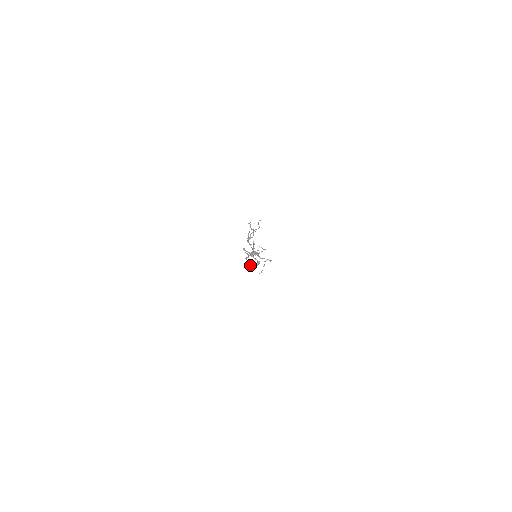
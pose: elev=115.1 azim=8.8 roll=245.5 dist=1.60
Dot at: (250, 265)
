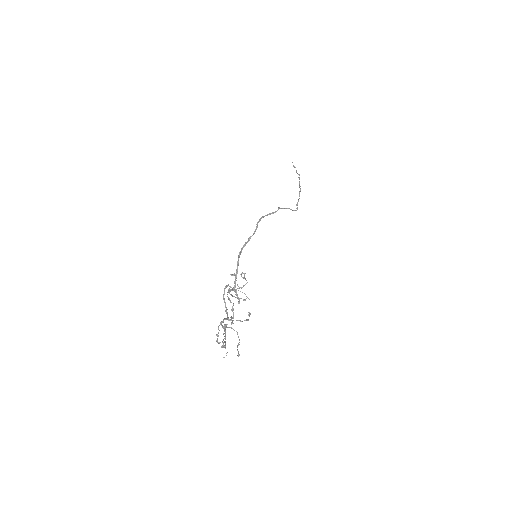
Dot at: occluded
